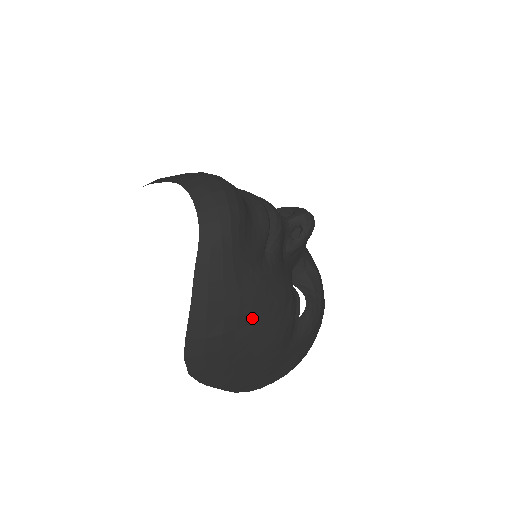
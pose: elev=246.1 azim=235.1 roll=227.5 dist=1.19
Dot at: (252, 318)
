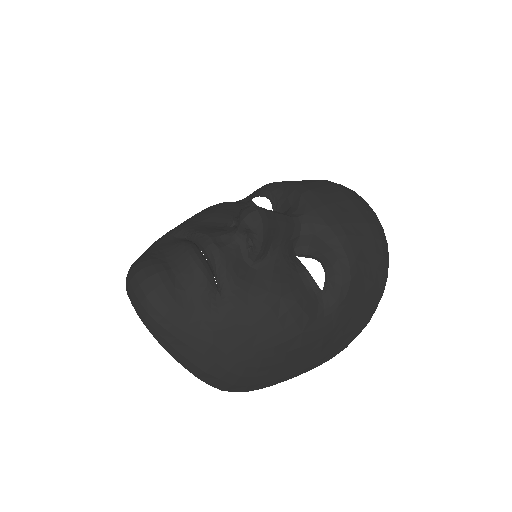
Dot at: (244, 347)
